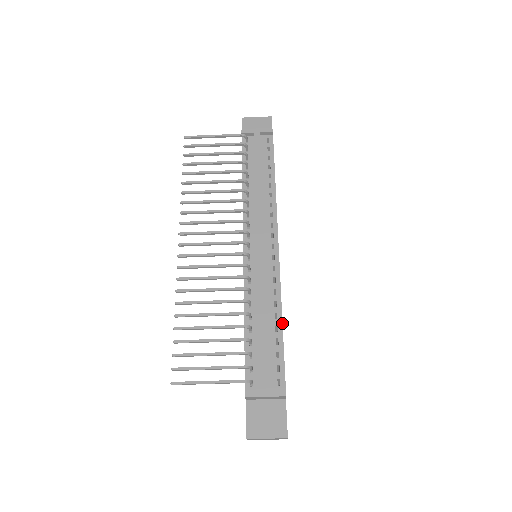
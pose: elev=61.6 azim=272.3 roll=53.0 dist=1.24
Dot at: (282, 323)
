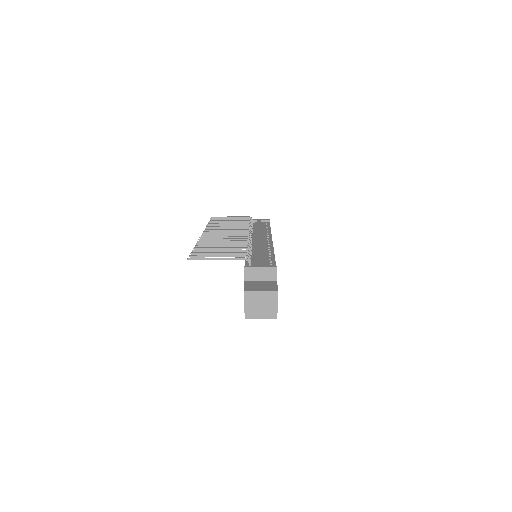
Dot at: (274, 255)
